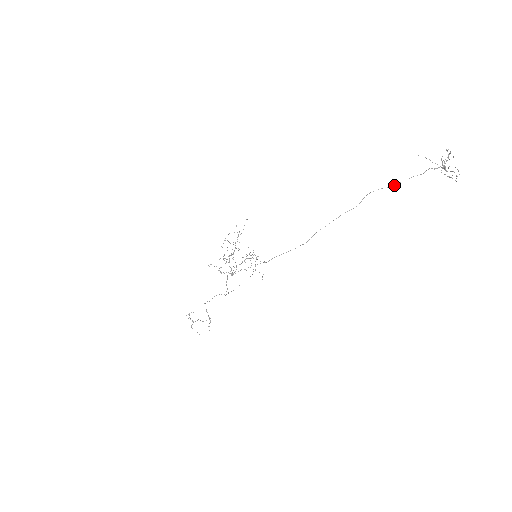
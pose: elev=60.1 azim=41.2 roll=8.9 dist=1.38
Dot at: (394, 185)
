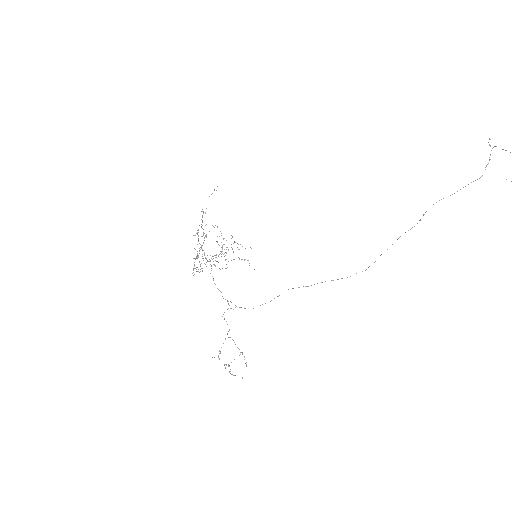
Dot at: occluded
